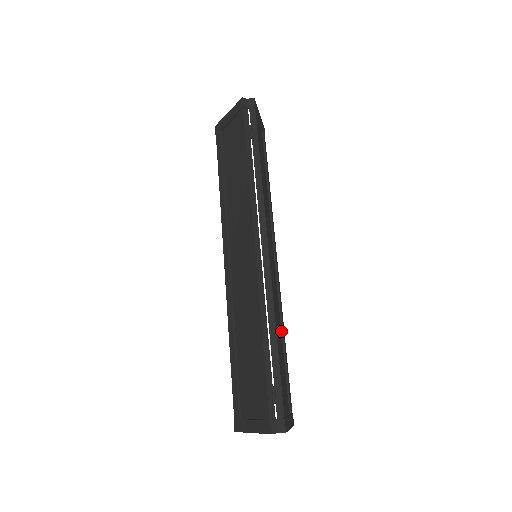
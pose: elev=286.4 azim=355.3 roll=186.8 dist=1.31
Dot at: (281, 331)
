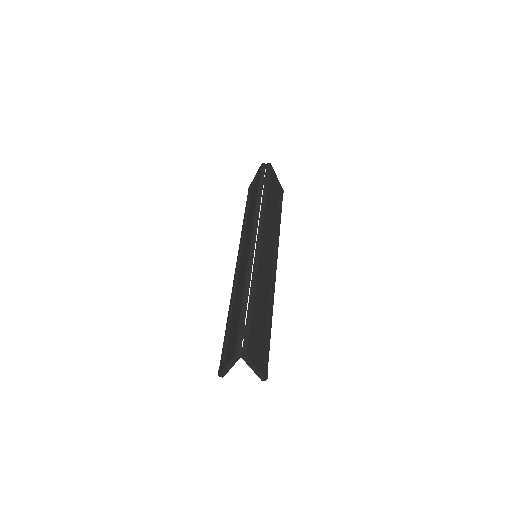
Dot at: (268, 310)
